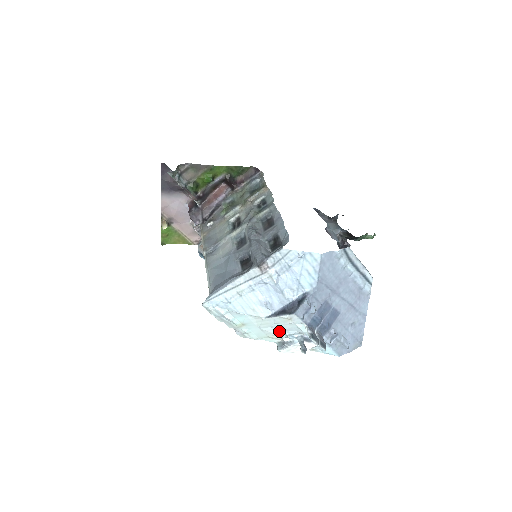
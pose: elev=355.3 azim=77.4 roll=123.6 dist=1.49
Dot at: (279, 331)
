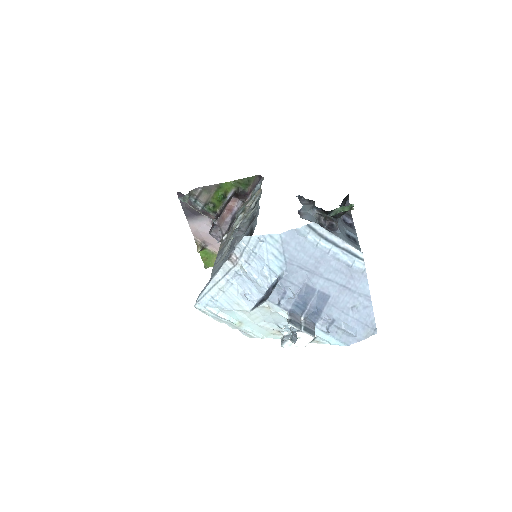
Dot at: (273, 324)
